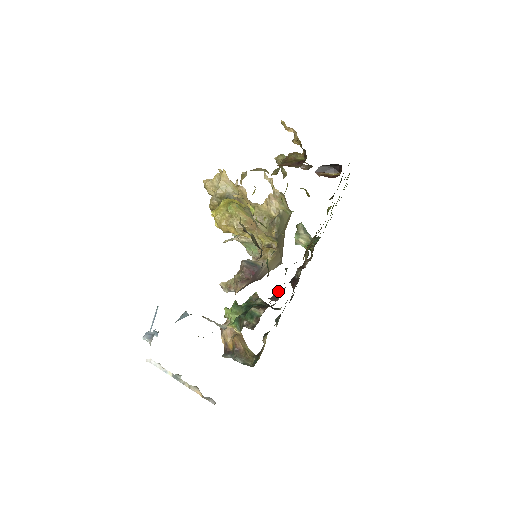
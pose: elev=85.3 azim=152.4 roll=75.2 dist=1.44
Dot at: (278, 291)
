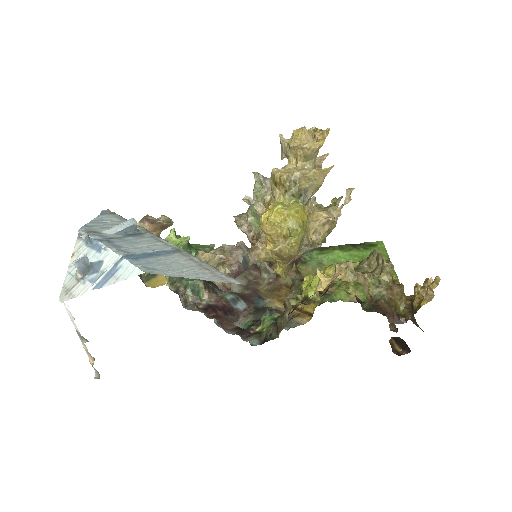
Dot at: (238, 301)
